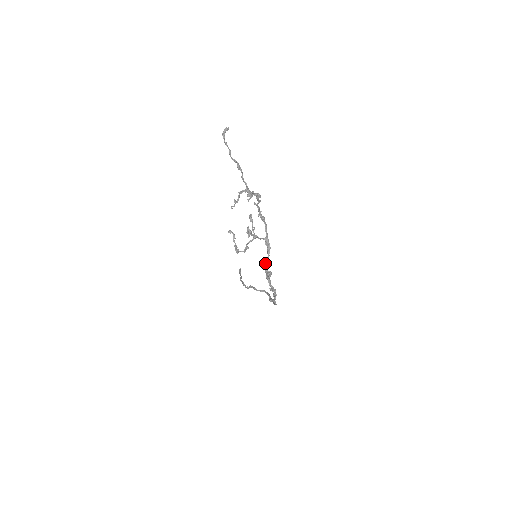
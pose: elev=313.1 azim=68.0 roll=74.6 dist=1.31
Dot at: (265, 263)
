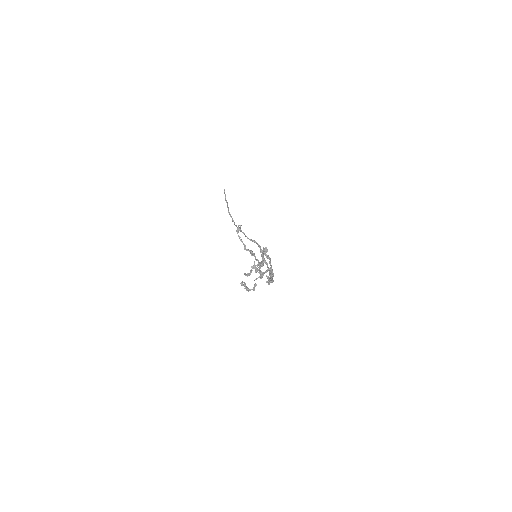
Dot at: (268, 281)
